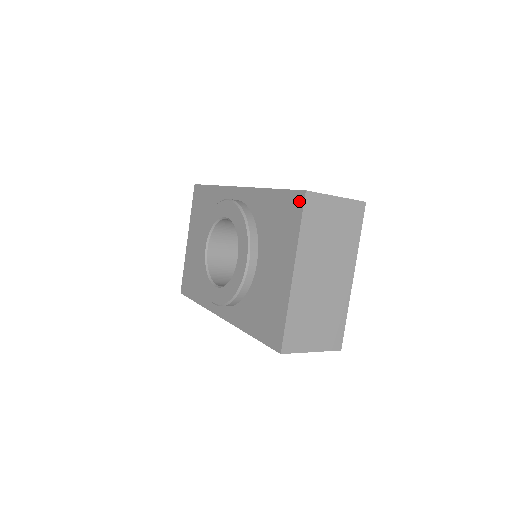
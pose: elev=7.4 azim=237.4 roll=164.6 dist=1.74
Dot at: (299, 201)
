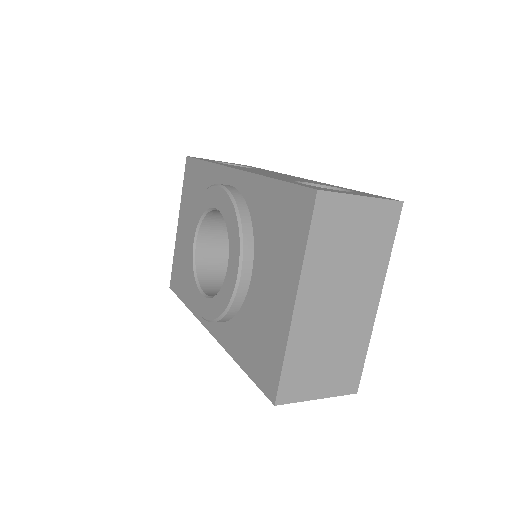
Dot at: (307, 203)
